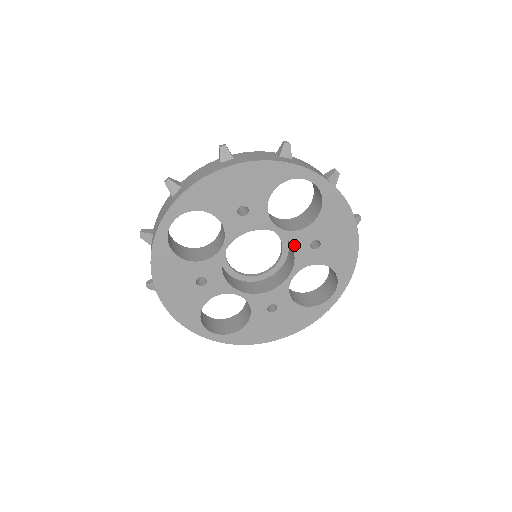
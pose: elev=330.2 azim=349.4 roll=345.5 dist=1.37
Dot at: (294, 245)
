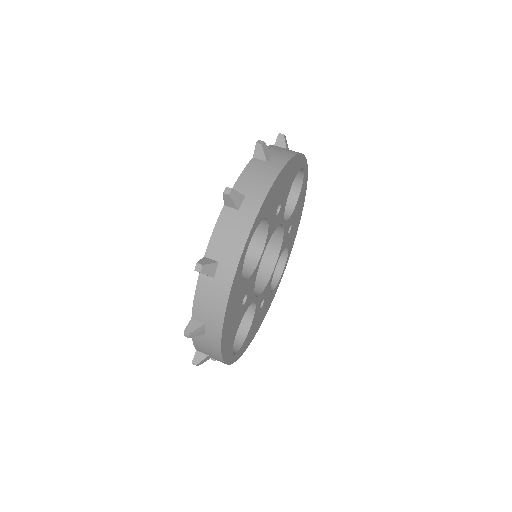
Dot at: (284, 234)
